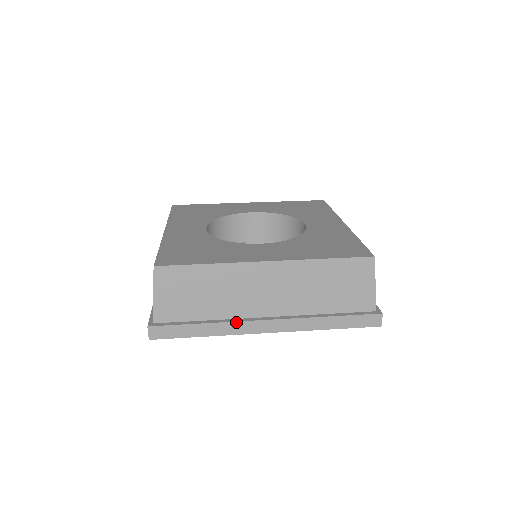
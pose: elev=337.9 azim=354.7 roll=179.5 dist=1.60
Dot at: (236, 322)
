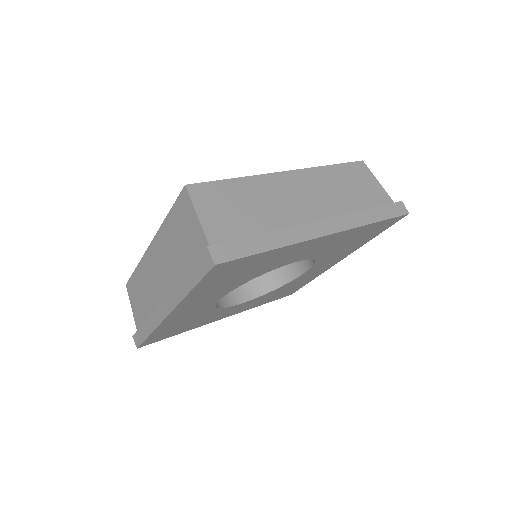
Dot at: (153, 313)
